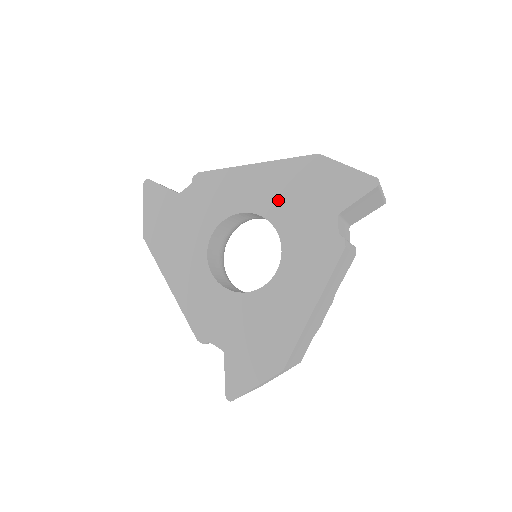
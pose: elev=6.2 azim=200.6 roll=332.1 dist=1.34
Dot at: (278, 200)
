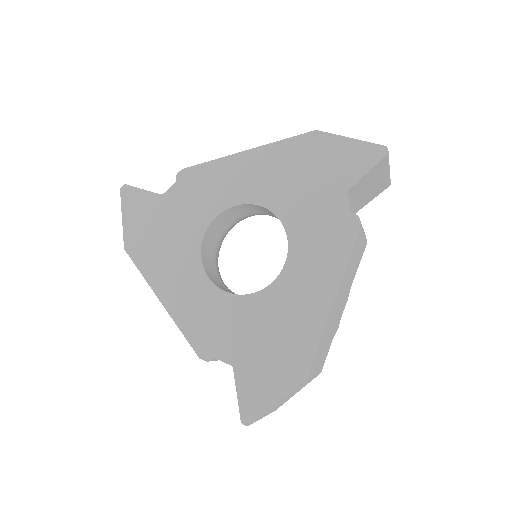
Dot at: (277, 185)
